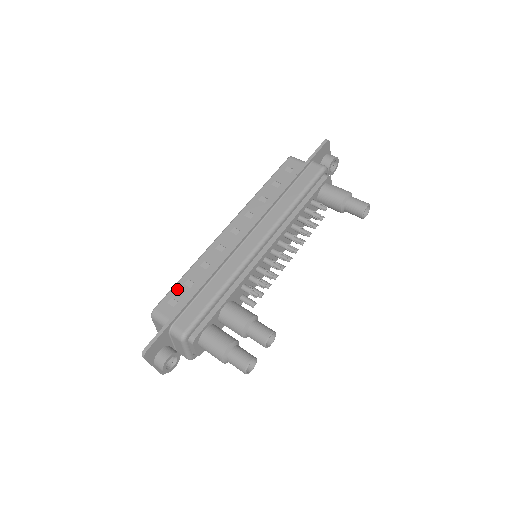
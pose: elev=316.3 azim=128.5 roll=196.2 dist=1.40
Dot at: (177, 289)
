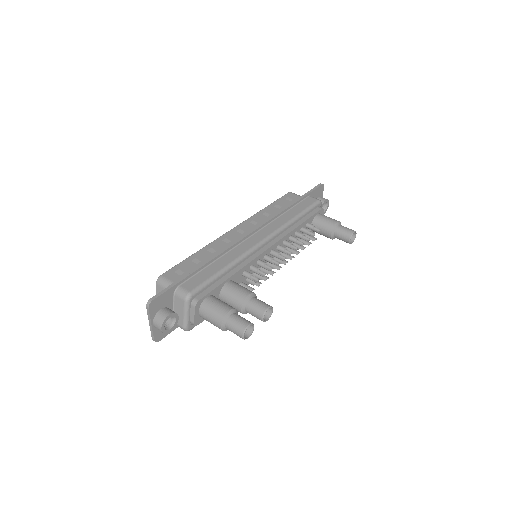
Dot at: (184, 263)
